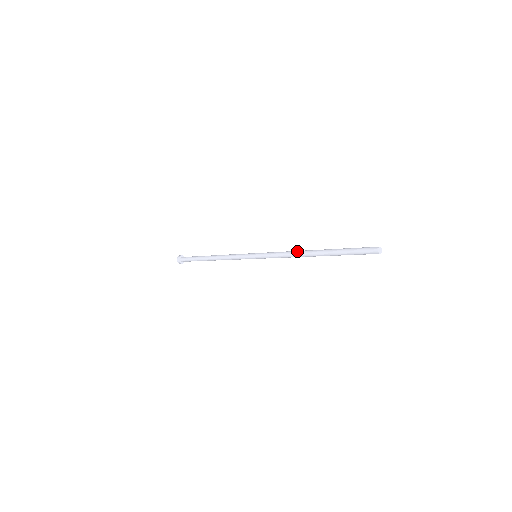
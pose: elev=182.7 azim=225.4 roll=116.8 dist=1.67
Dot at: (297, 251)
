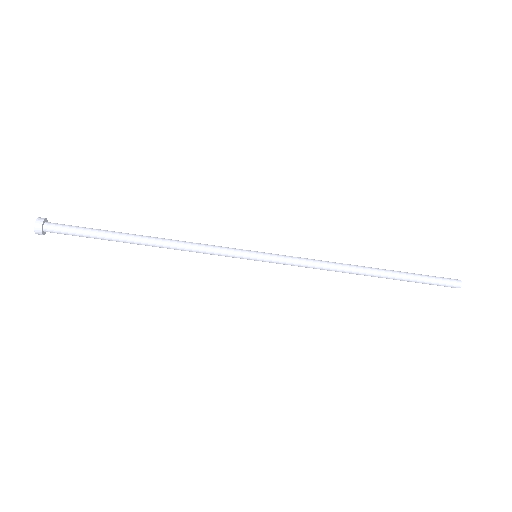
Dot at: (340, 263)
